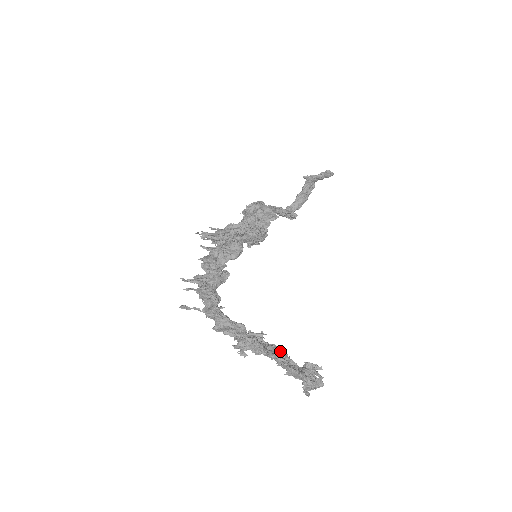
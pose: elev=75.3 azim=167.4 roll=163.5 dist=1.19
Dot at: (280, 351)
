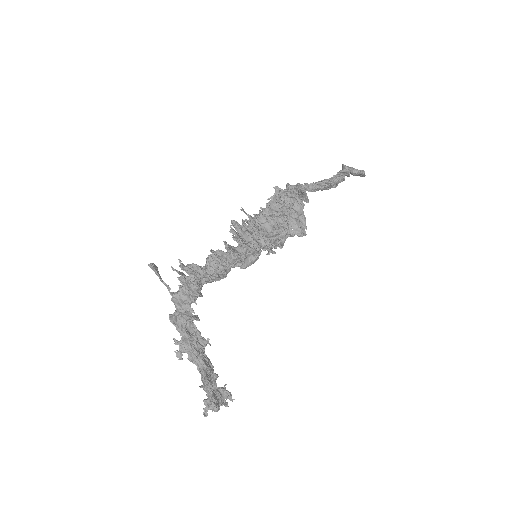
Dot at: (214, 375)
